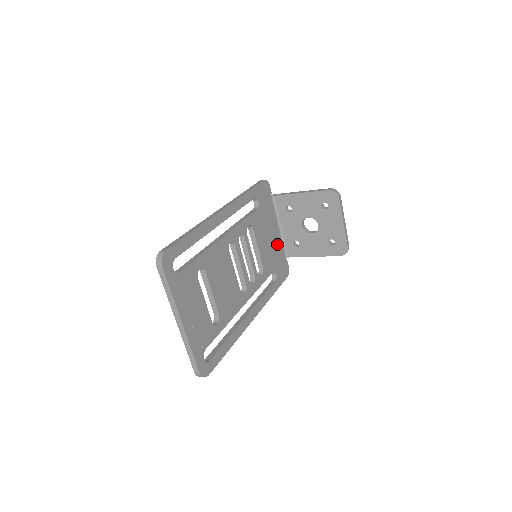
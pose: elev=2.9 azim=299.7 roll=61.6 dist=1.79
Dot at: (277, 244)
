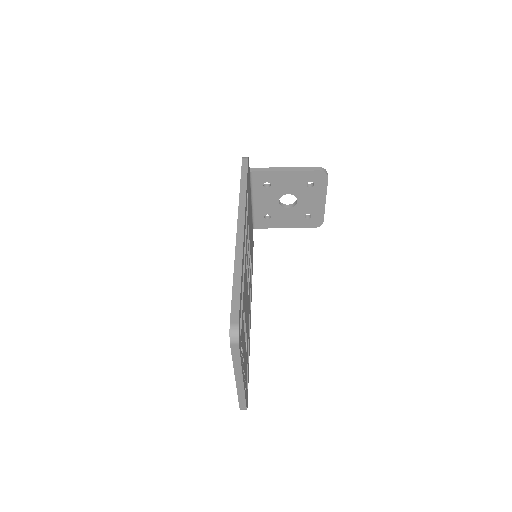
Dot at: (251, 222)
